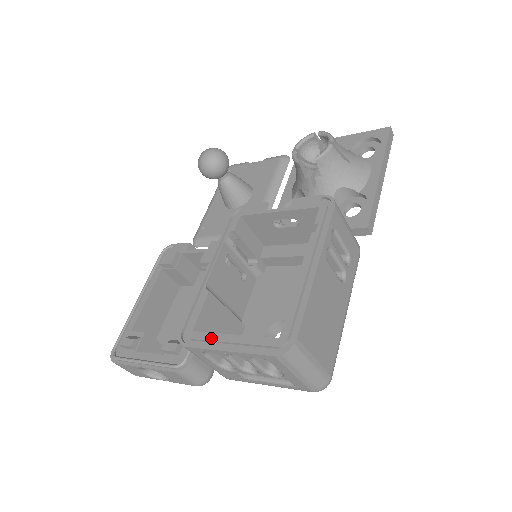
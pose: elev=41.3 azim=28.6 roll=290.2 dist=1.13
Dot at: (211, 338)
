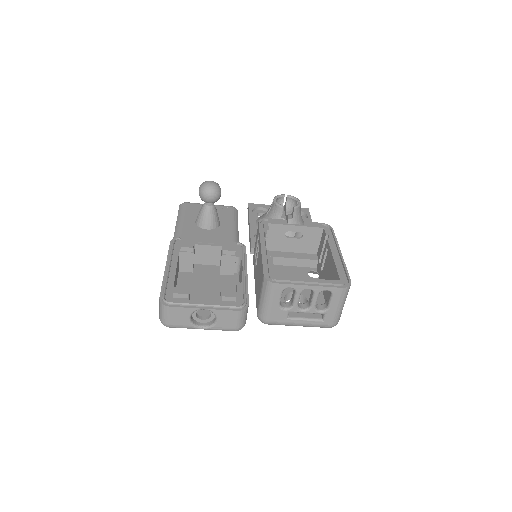
Dot at: (293, 279)
